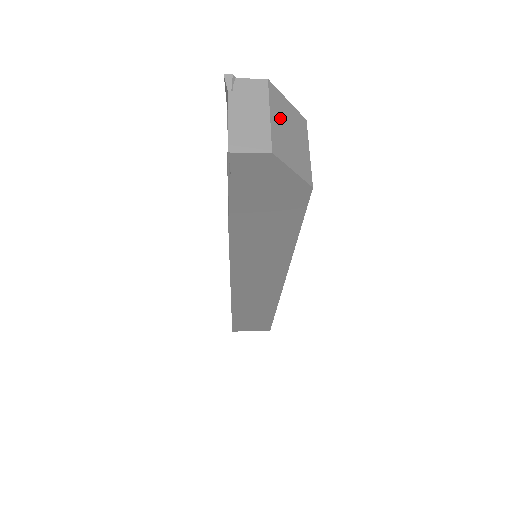
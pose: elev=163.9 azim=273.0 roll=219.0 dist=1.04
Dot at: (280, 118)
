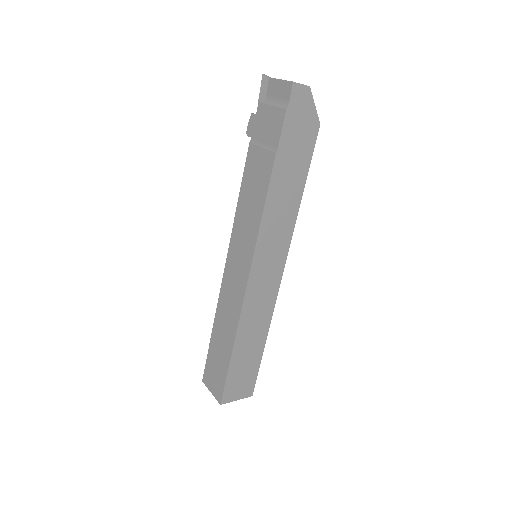
Dot at: occluded
